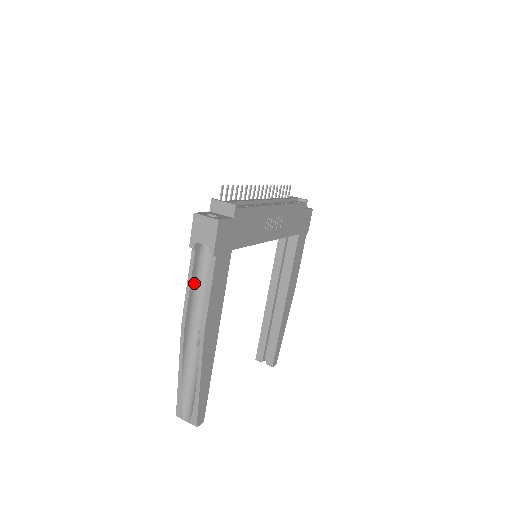
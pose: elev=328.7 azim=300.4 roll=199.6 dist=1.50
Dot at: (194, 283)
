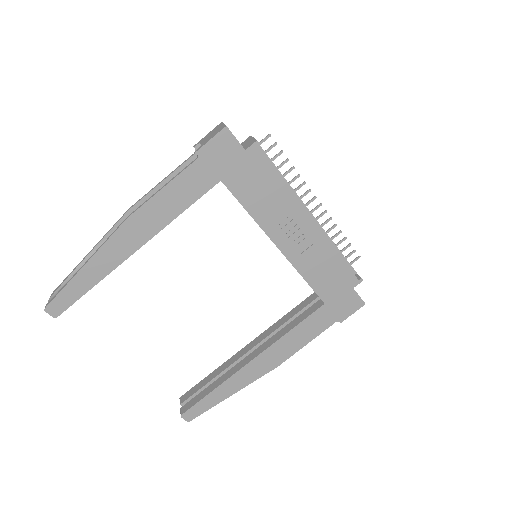
Dot at: occluded
